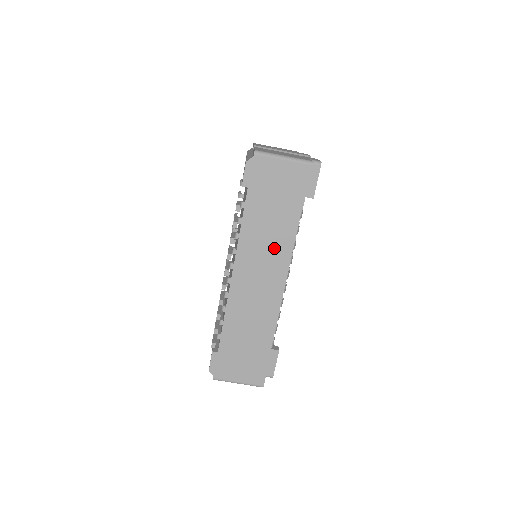
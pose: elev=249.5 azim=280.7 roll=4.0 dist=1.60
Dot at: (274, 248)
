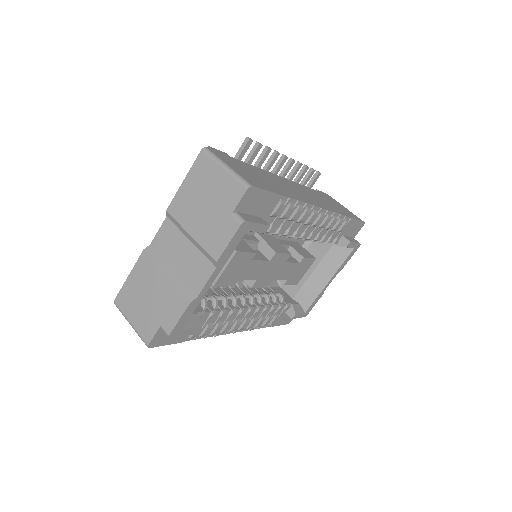
Dot at: (322, 202)
